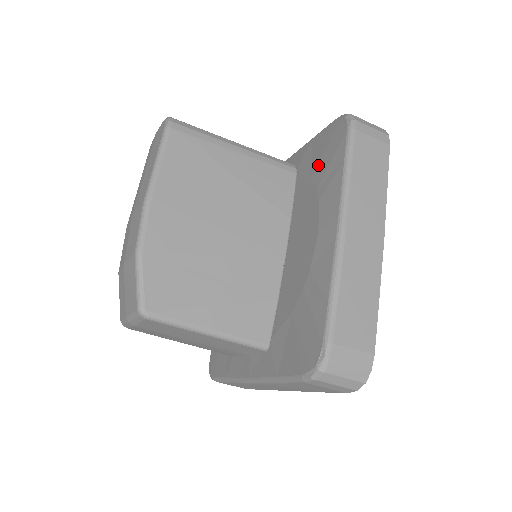
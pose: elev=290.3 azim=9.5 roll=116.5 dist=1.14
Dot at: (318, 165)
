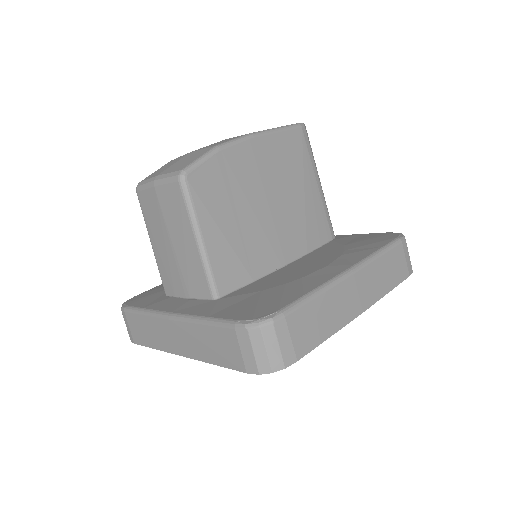
Dot at: (356, 242)
